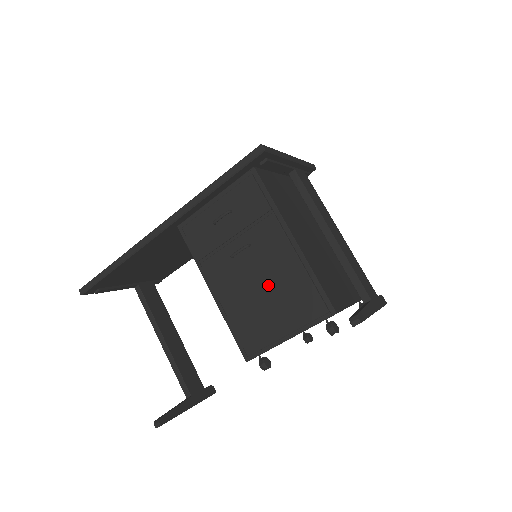
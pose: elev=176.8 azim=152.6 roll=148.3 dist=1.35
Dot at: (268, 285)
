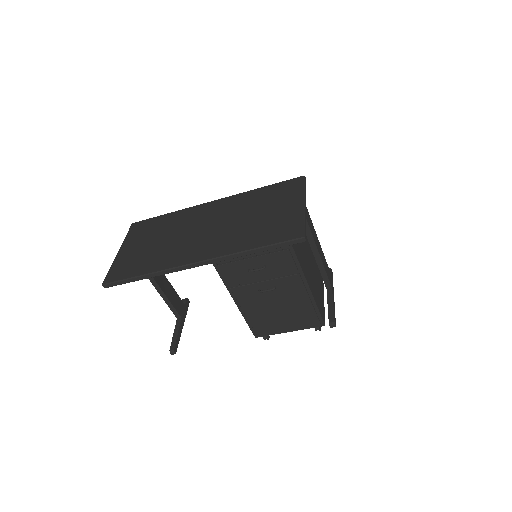
Dot at: (283, 308)
